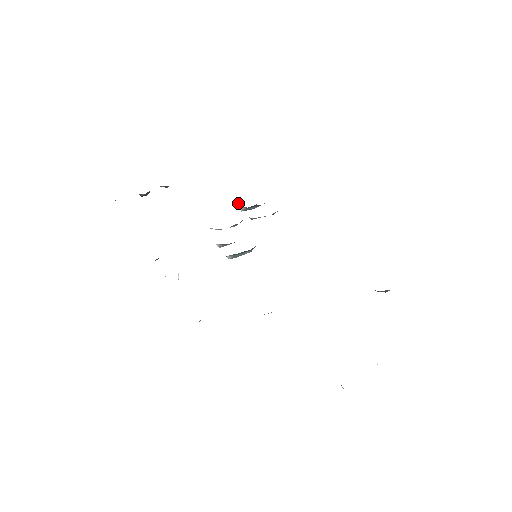
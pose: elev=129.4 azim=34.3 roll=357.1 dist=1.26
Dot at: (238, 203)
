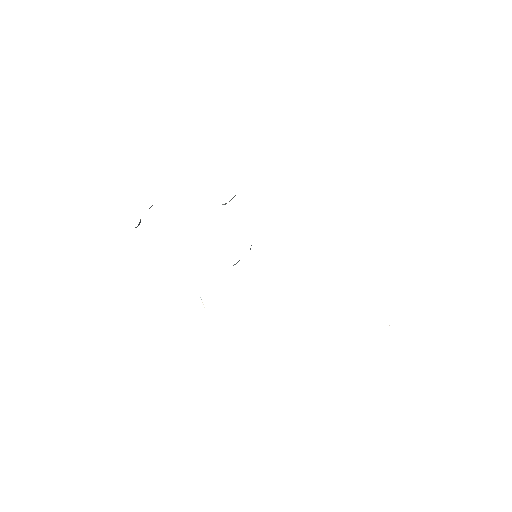
Dot at: occluded
